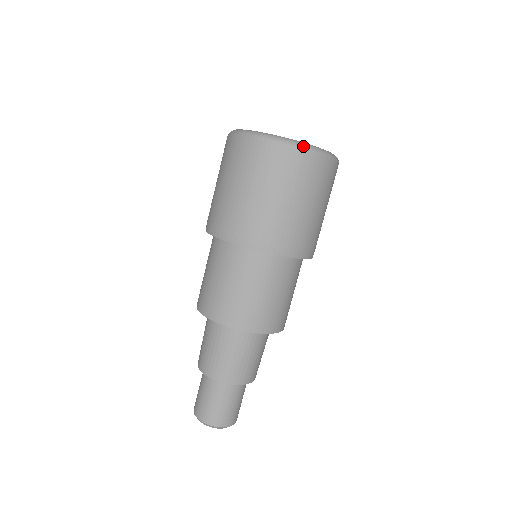
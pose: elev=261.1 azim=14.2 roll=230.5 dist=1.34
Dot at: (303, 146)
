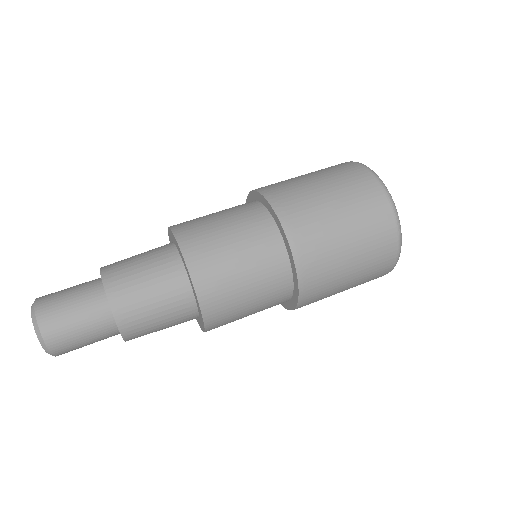
Dot at: (362, 164)
